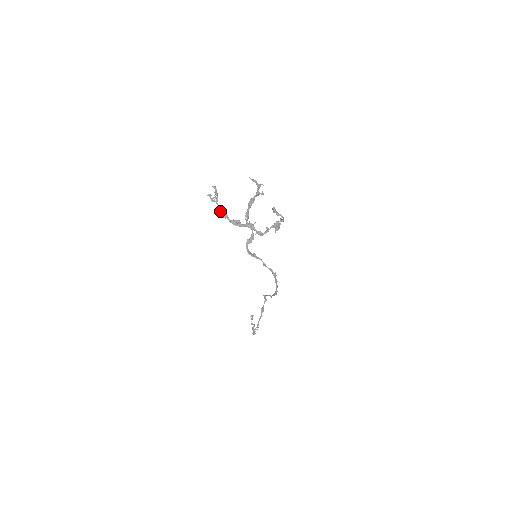
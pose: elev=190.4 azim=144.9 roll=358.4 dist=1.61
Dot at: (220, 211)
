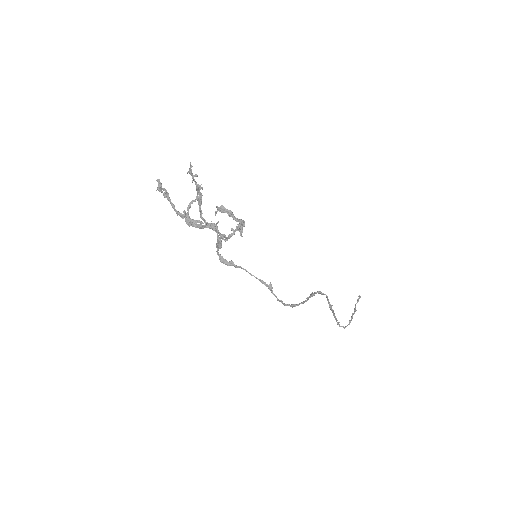
Dot at: (175, 210)
